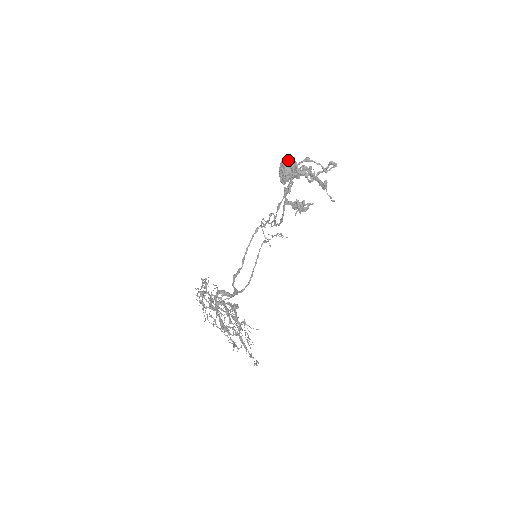
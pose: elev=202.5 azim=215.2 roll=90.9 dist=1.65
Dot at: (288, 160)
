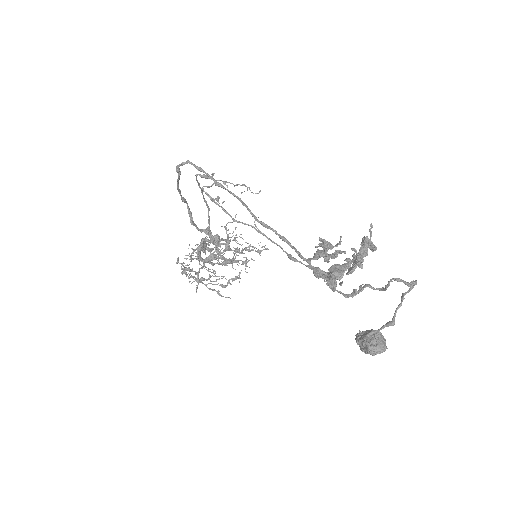
Dot at: occluded
